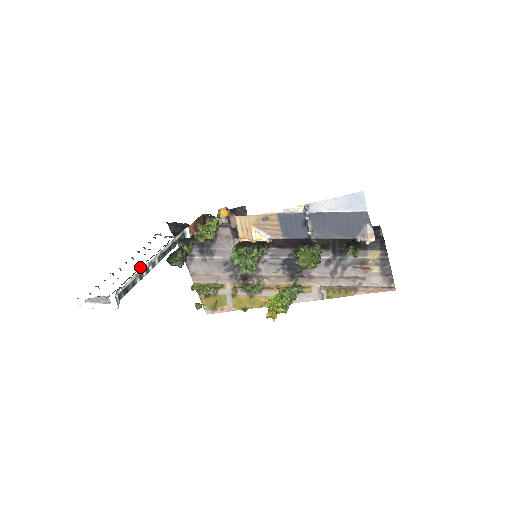
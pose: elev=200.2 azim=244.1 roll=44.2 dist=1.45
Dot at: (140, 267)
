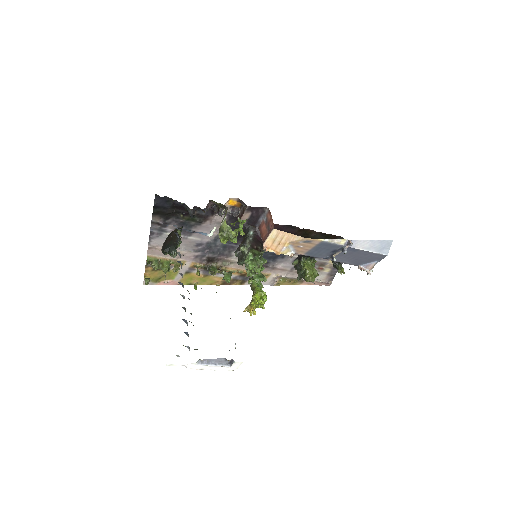
Dot at: occluded
